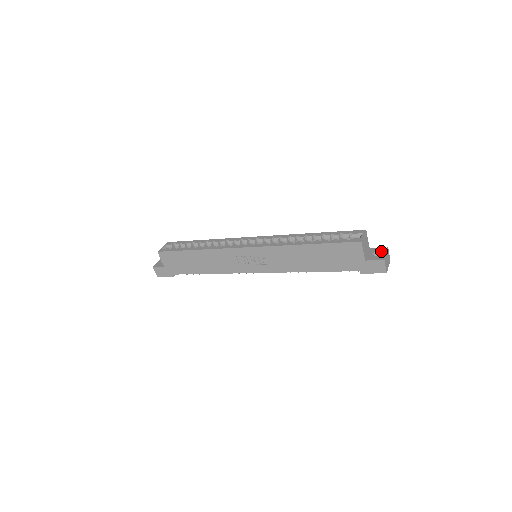
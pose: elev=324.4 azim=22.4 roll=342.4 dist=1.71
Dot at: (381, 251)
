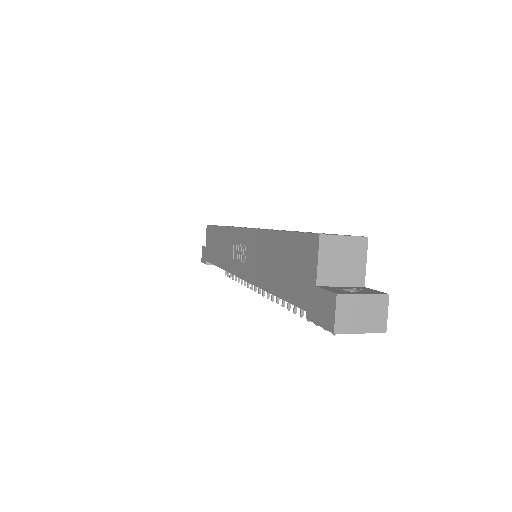
Dot at: (366, 291)
